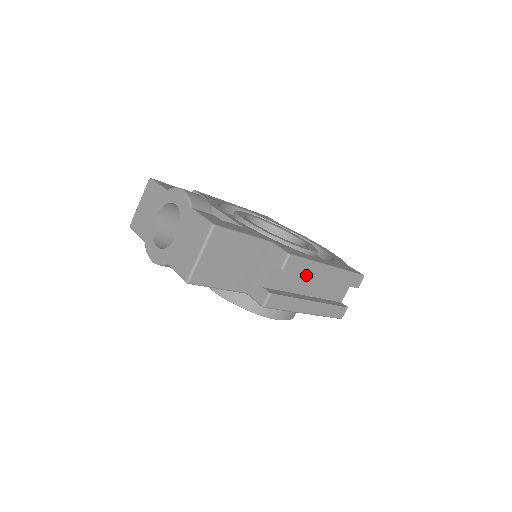
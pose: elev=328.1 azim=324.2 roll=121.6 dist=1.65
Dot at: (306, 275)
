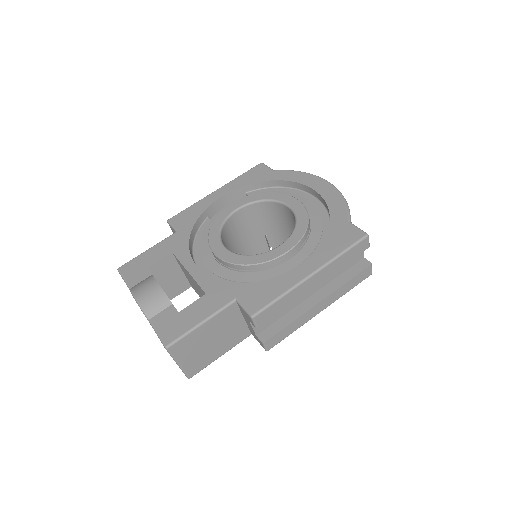
Dot at: (289, 304)
